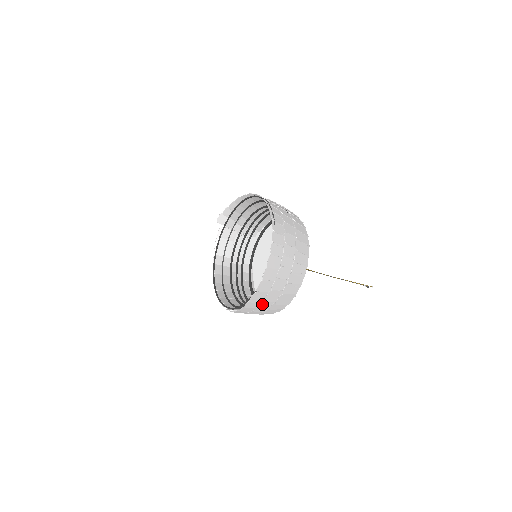
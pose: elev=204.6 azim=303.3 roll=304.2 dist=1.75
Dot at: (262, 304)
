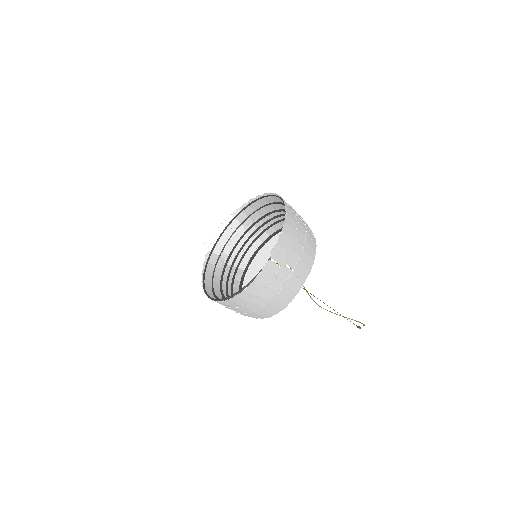
Dot at: (279, 272)
